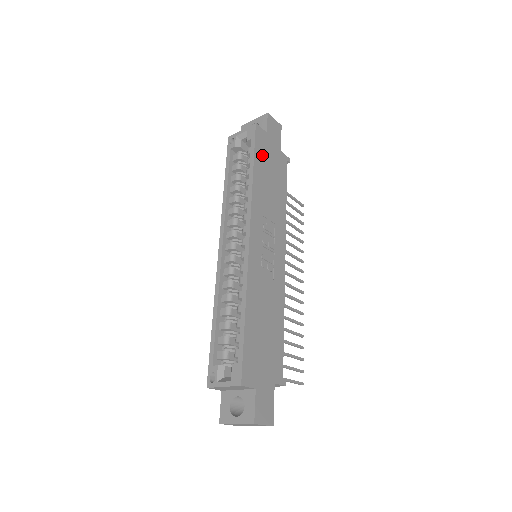
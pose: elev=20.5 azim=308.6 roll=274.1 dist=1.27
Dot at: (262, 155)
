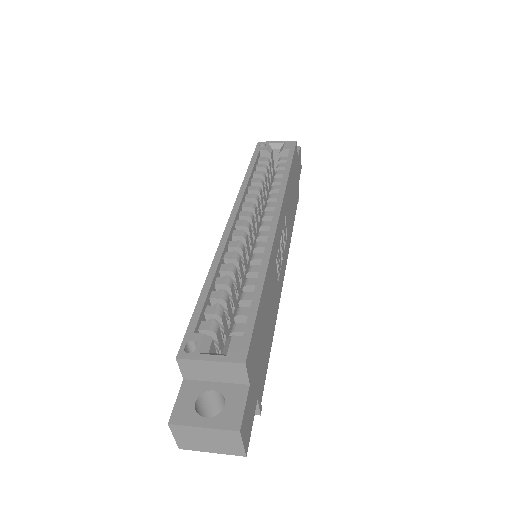
Dot at: (294, 169)
